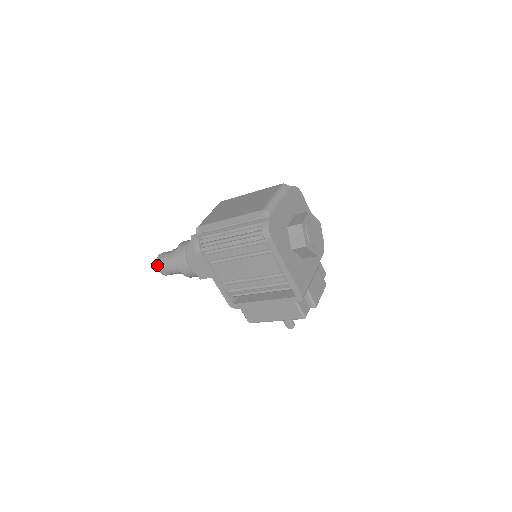
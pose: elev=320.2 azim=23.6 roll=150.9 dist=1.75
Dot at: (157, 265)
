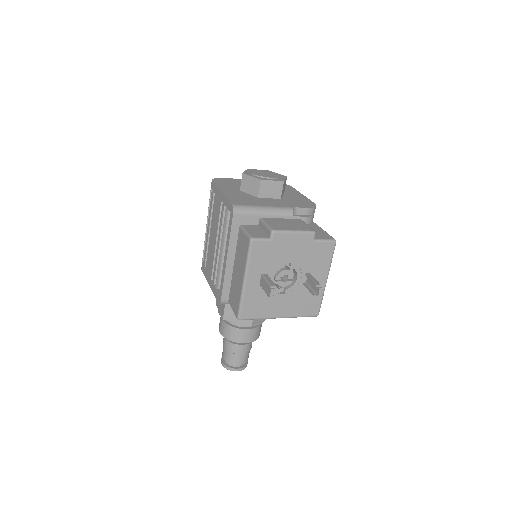
Dot at: (222, 358)
